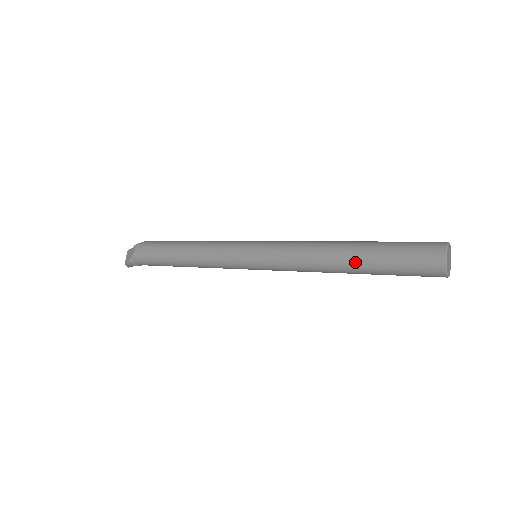
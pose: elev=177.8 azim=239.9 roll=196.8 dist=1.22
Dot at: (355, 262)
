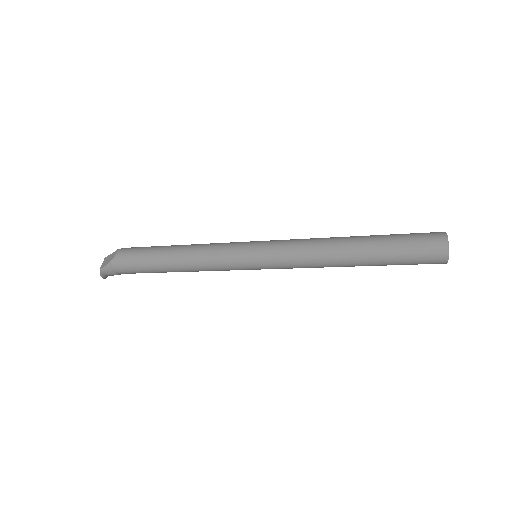
Dot at: (363, 248)
